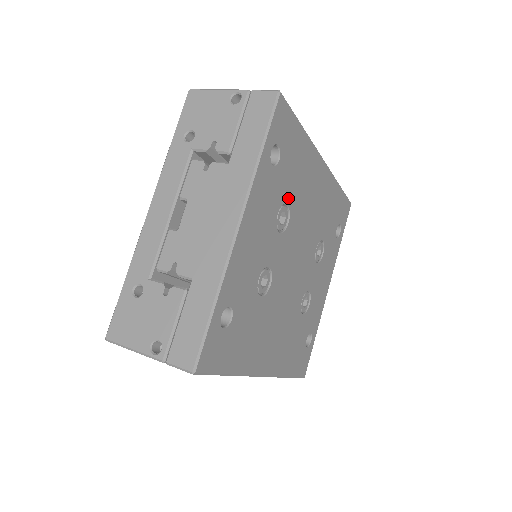
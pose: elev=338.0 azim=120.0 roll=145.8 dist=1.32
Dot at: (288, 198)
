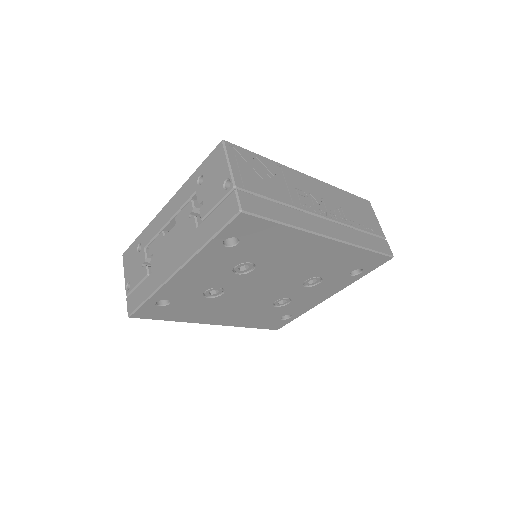
Dot at: (253, 259)
